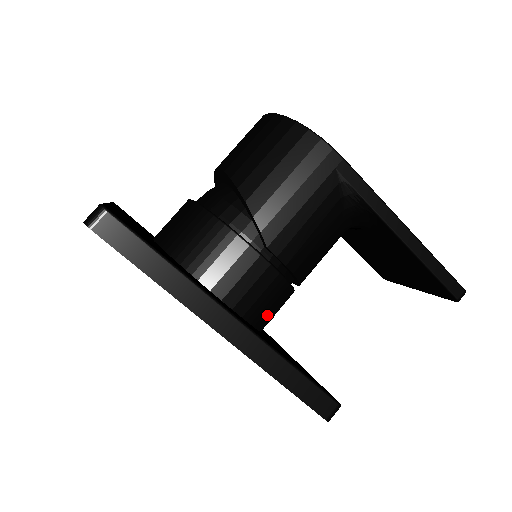
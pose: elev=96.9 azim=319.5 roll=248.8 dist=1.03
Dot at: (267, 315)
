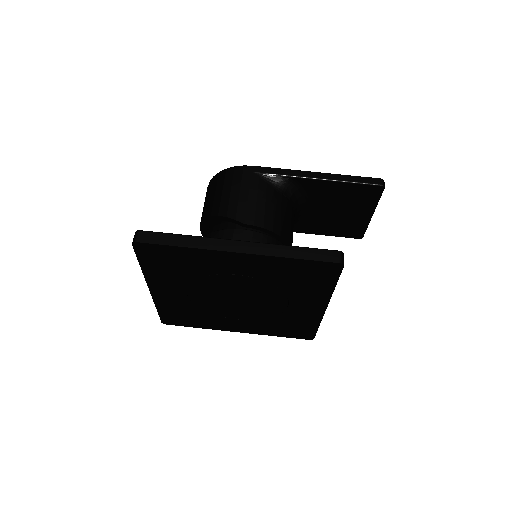
Dot at: occluded
